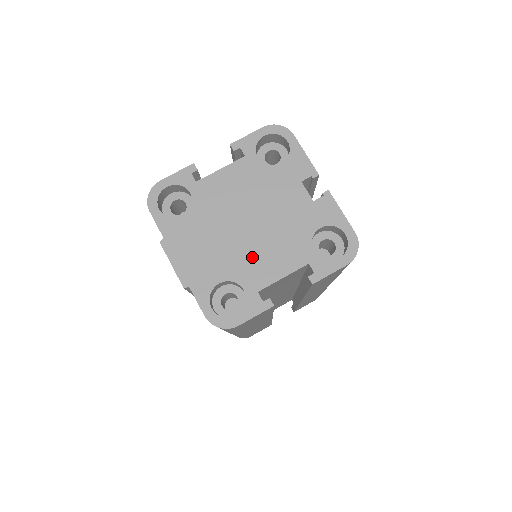
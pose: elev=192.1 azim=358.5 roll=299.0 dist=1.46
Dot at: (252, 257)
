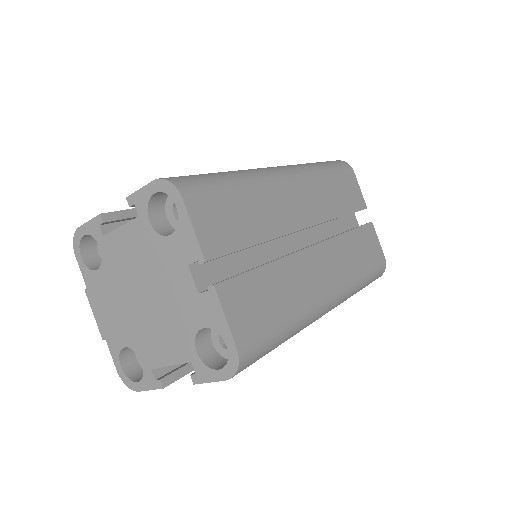
Dot at: (147, 334)
